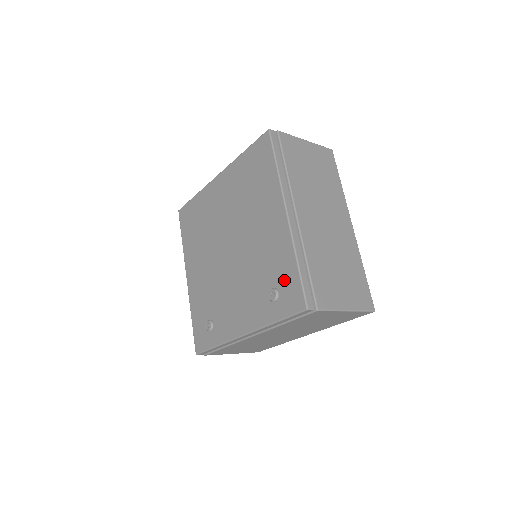
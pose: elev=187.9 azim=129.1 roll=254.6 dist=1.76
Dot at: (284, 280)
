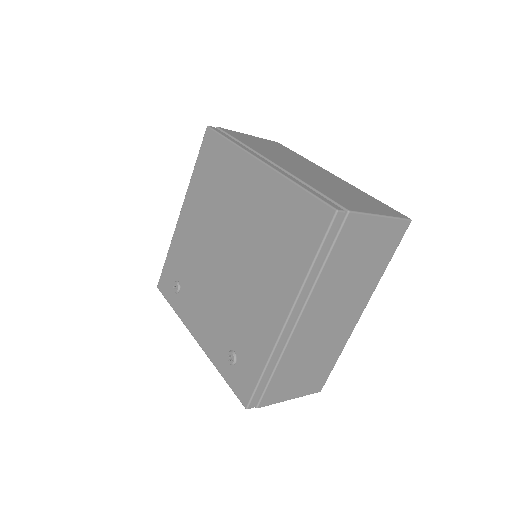
Dot at: (246, 363)
